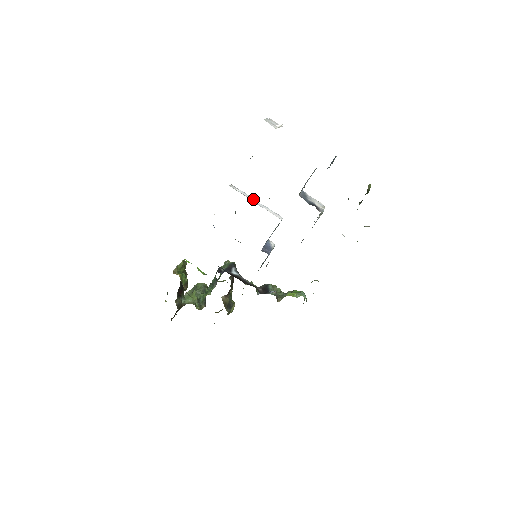
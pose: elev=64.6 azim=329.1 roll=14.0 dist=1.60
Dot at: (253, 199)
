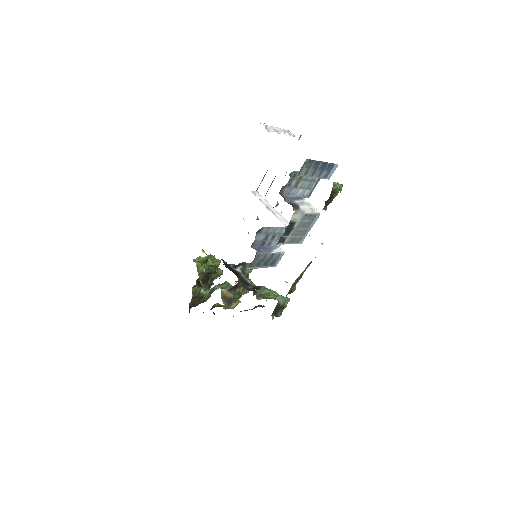
Dot at: (270, 206)
